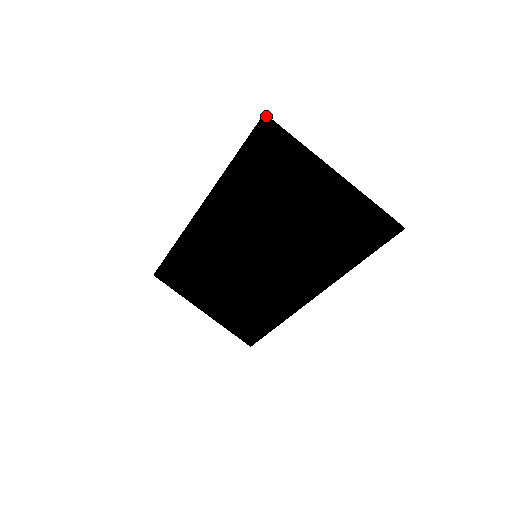
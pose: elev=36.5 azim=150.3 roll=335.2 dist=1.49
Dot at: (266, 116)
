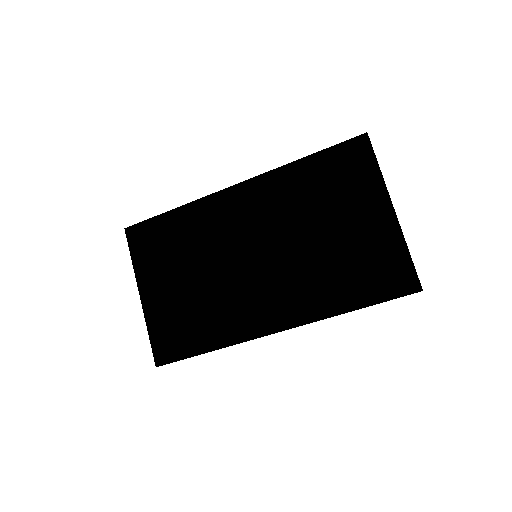
Dot at: (367, 135)
